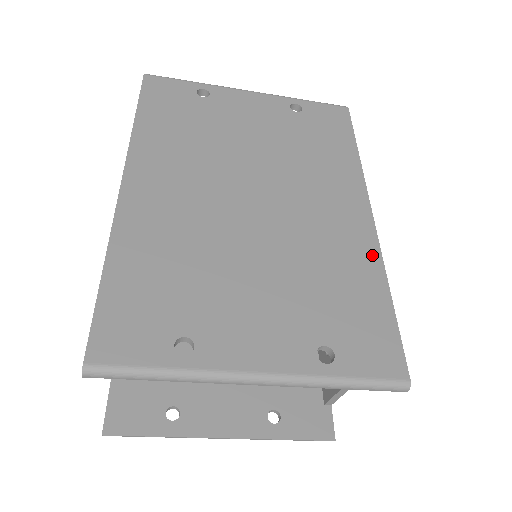
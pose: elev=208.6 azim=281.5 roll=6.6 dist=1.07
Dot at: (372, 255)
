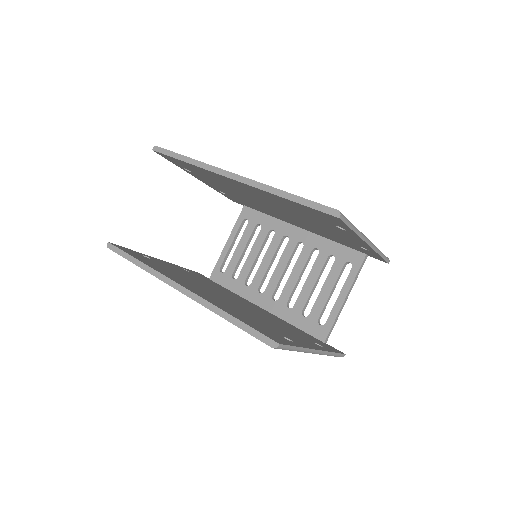
Dot at: occluded
